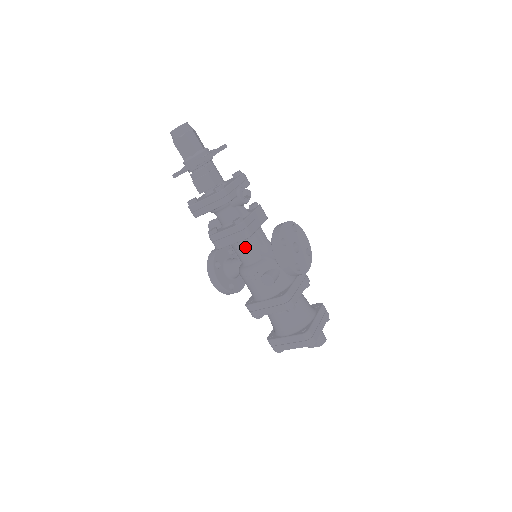
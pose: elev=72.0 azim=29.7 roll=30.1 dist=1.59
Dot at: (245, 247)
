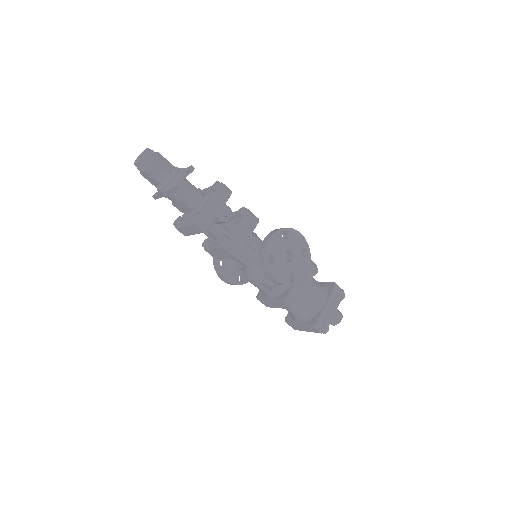
Dot at: (239, 257)
